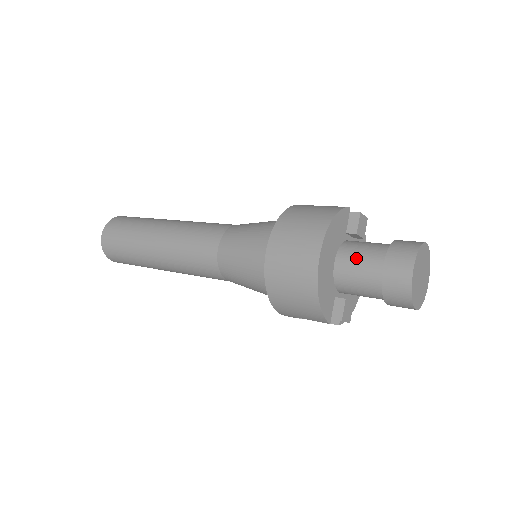
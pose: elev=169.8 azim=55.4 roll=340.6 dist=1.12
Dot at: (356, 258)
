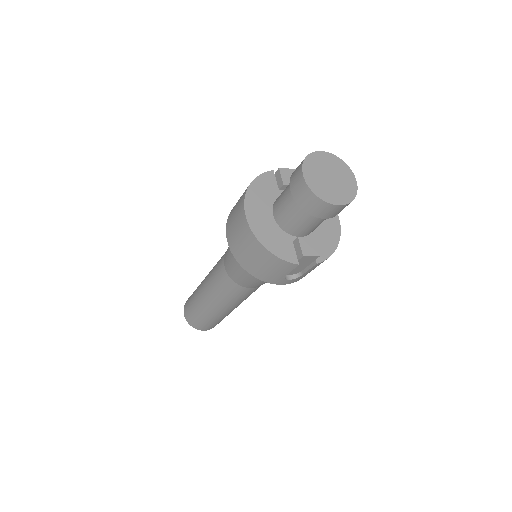
Dot at: (281, 200)
